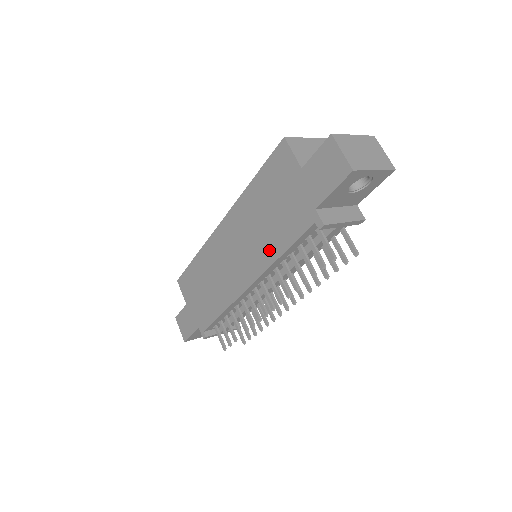
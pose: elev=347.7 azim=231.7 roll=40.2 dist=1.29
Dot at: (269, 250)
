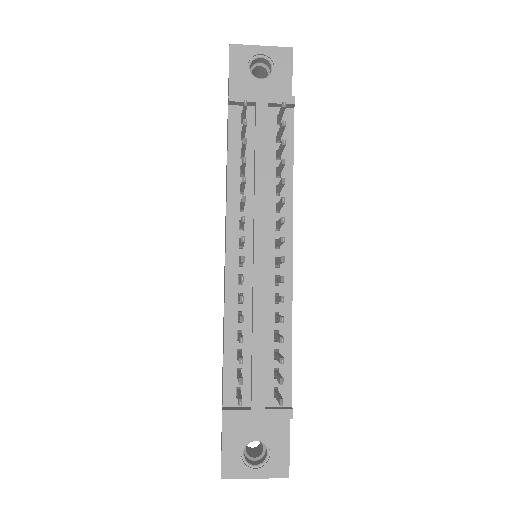
Dot at: occluded
